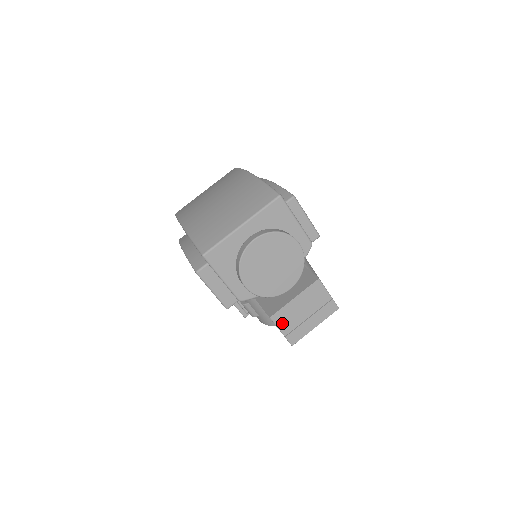
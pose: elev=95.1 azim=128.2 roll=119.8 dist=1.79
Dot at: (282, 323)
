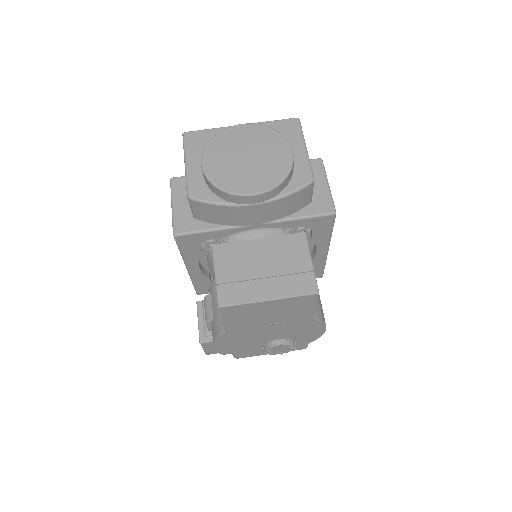
Dot at: (223, 263)
